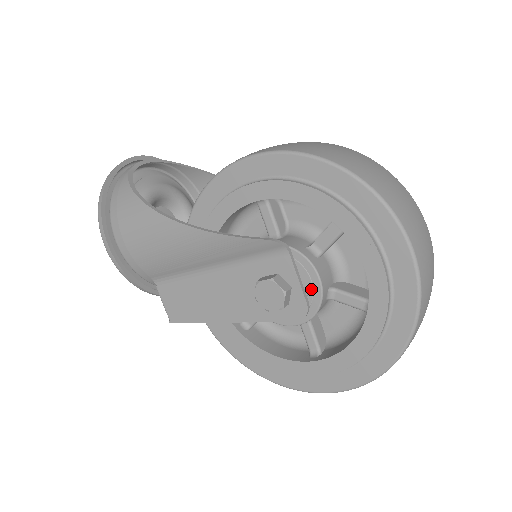
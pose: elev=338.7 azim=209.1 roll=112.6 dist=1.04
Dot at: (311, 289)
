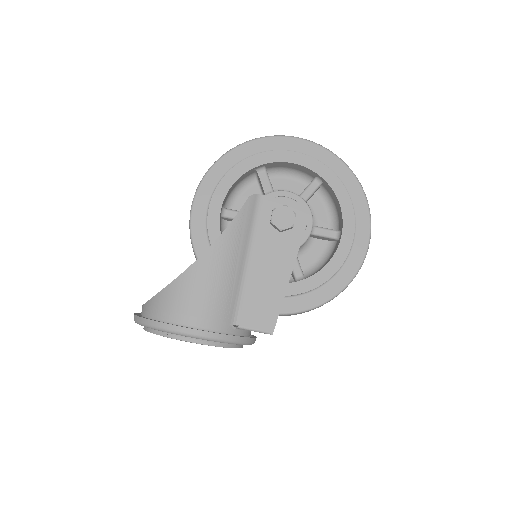
Dot at: (292, 200)
